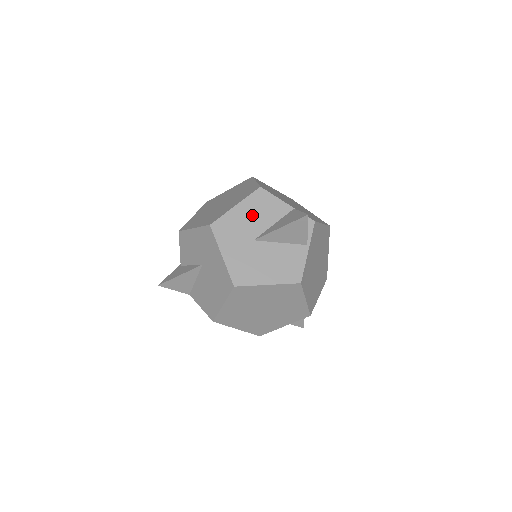
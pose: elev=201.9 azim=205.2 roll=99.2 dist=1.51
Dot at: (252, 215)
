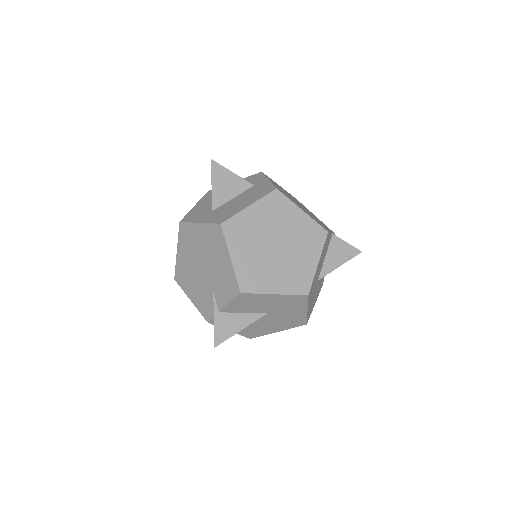
Dot at: (321, 262)
